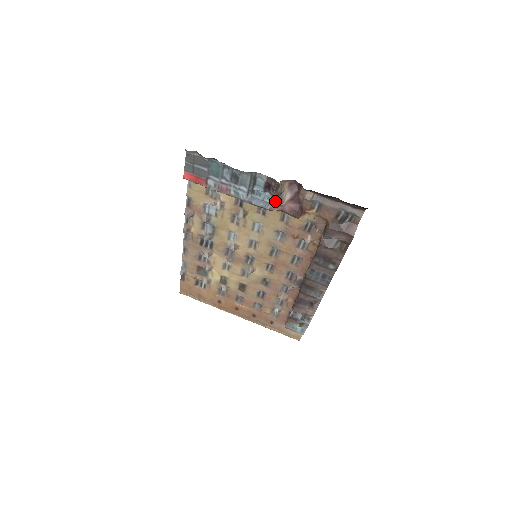
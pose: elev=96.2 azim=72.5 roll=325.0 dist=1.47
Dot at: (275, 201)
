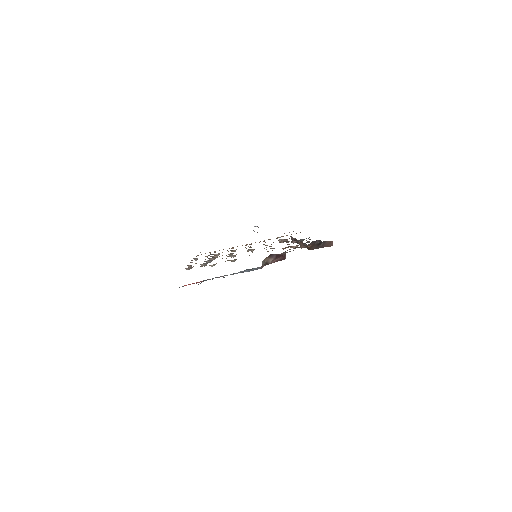
Dot at: occluded
